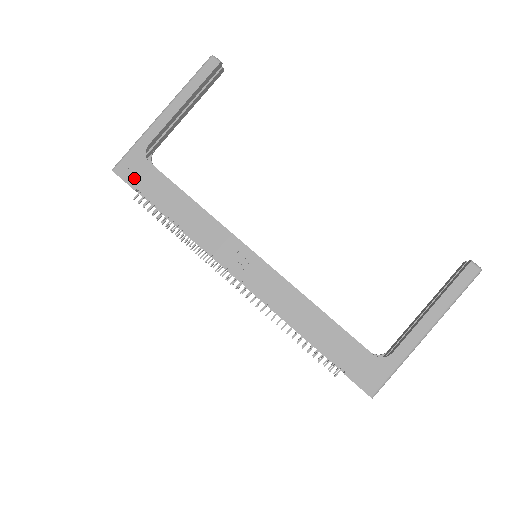
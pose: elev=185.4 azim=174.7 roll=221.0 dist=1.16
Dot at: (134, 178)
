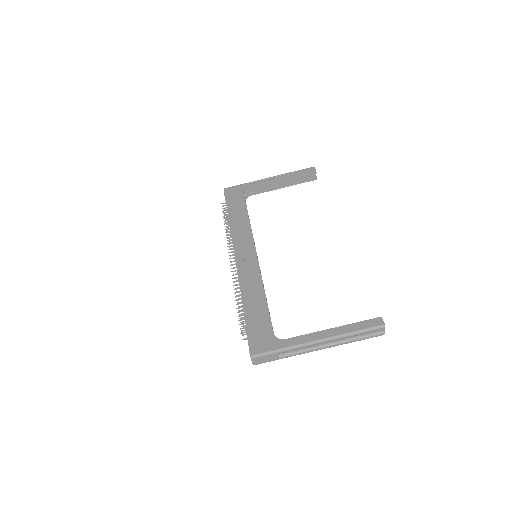
Dot at: (230, 195)
